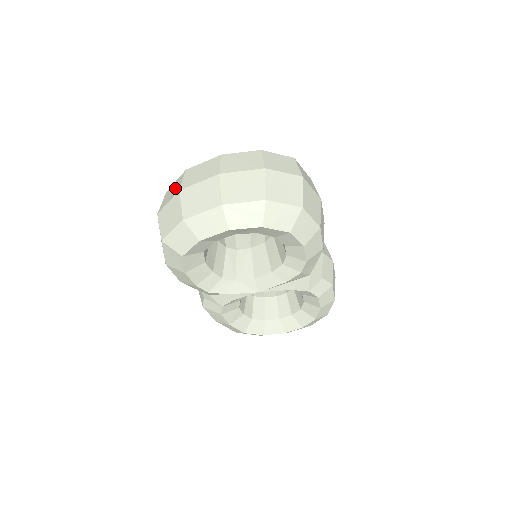
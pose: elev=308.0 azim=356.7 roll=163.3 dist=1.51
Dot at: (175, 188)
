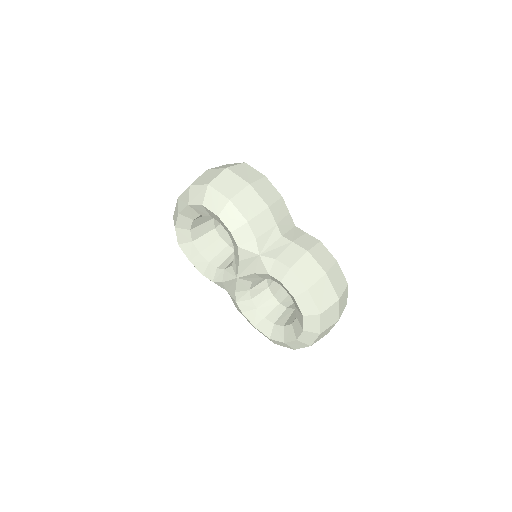
Dot at: occluded
